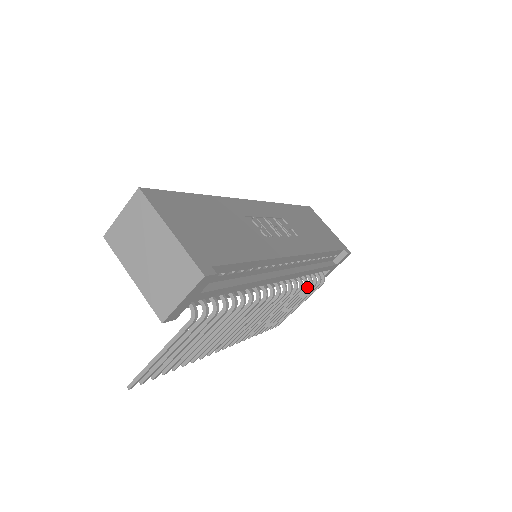
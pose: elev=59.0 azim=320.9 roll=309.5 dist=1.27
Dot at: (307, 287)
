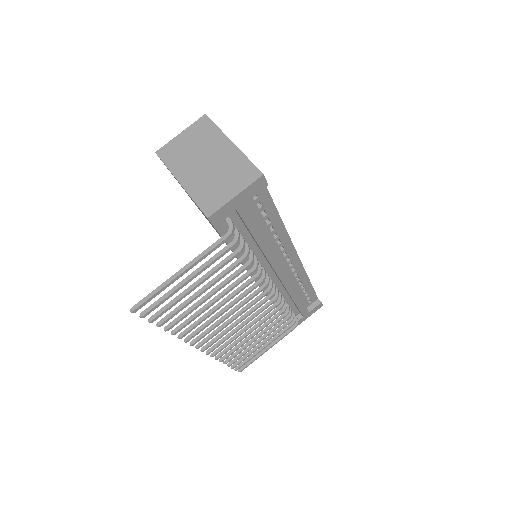
Dot at: (286, 317)
